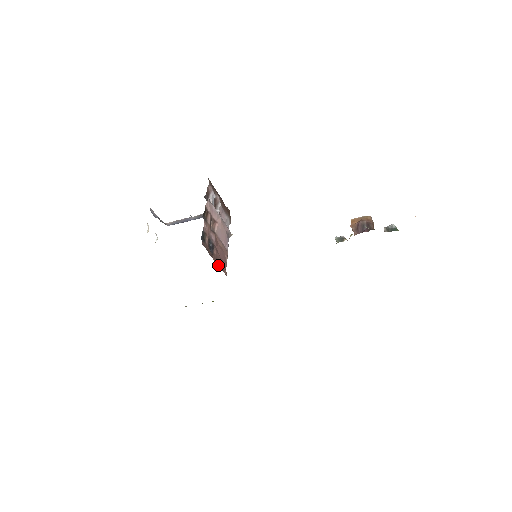
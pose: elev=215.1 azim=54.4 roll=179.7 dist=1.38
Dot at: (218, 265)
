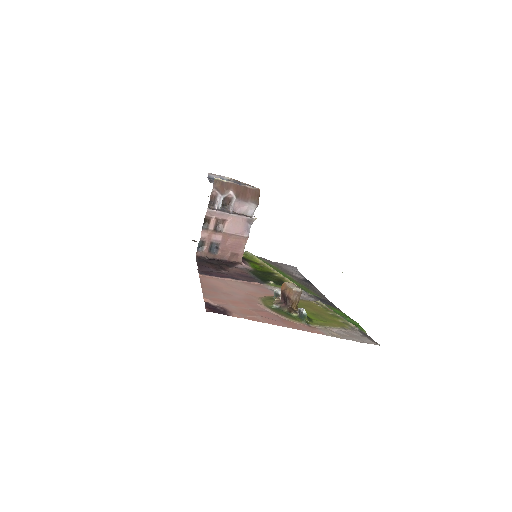
Dot at: (225, 260)
